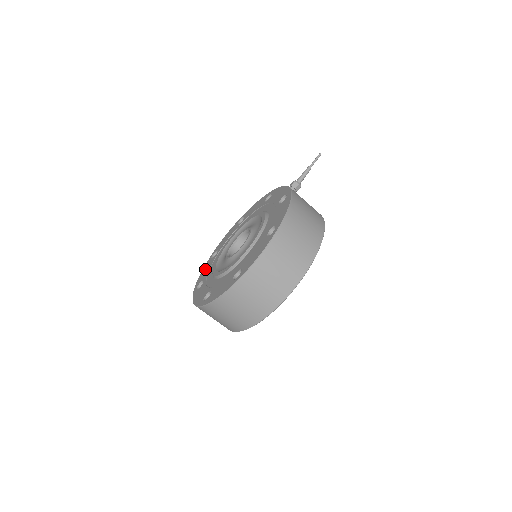
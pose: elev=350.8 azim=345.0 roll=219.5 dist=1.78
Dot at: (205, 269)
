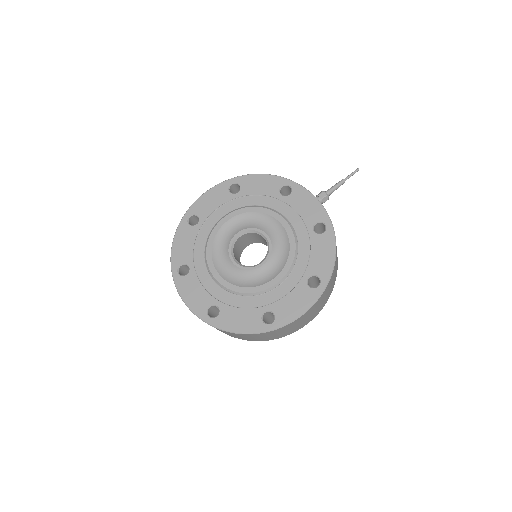
Dot at: (183, 240)
